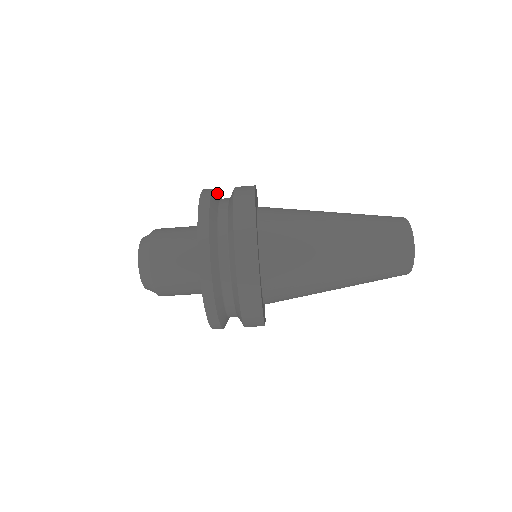
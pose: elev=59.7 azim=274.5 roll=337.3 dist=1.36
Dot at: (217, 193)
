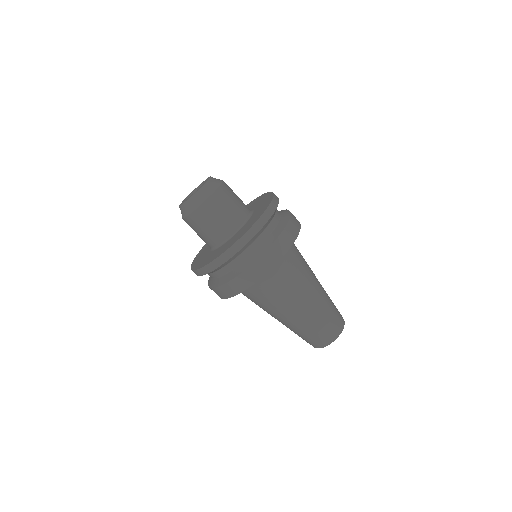
Dot at: occluded
